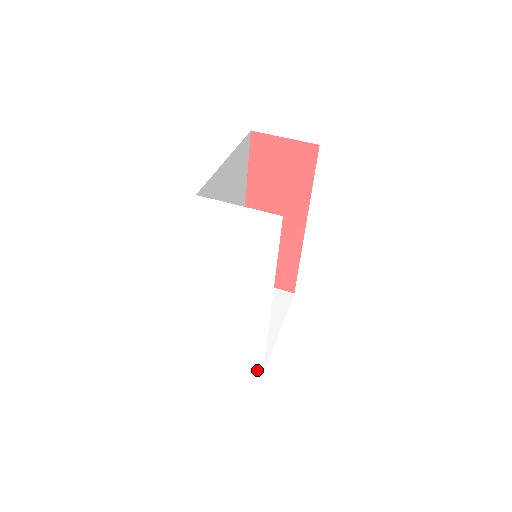
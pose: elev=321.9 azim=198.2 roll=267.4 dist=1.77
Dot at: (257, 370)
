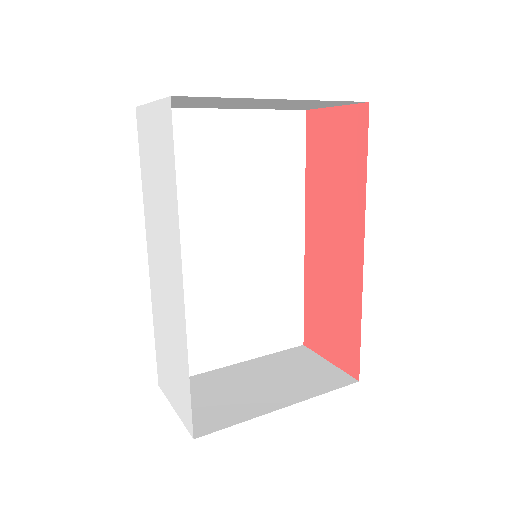
Dot at: (189, 421)
